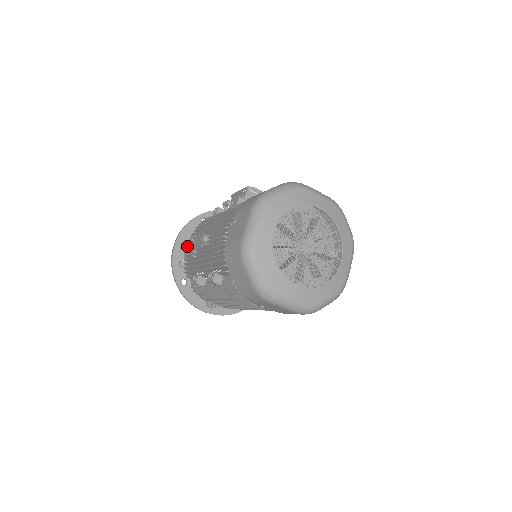
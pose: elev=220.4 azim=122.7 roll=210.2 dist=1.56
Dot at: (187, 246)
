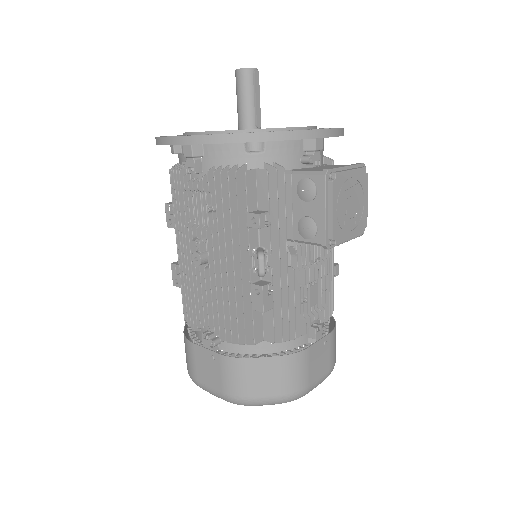
Dot at: (190, 173)
